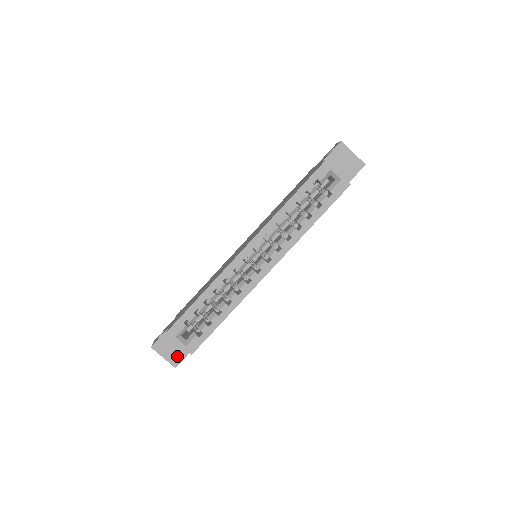
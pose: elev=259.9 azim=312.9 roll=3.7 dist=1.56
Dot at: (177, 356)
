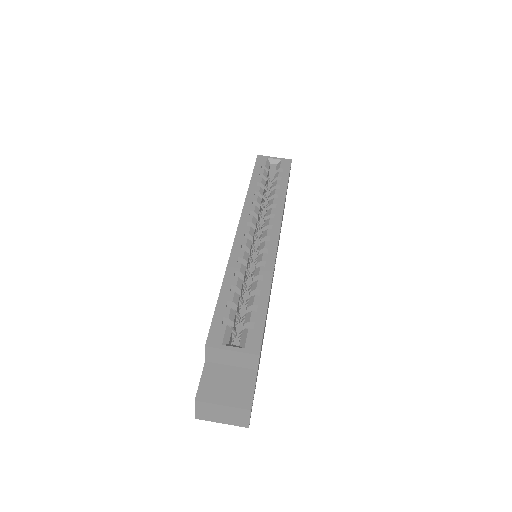
Dot at: (242, 392)
